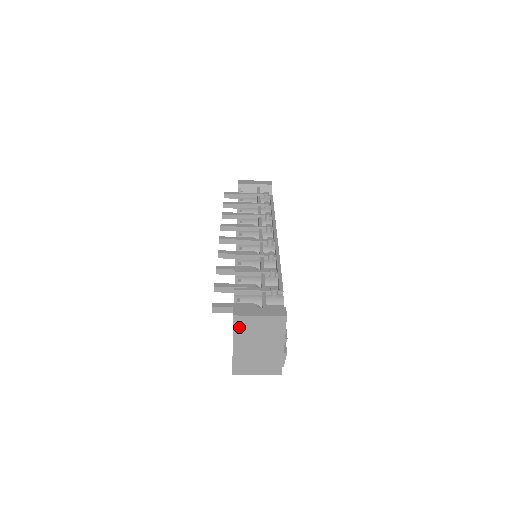
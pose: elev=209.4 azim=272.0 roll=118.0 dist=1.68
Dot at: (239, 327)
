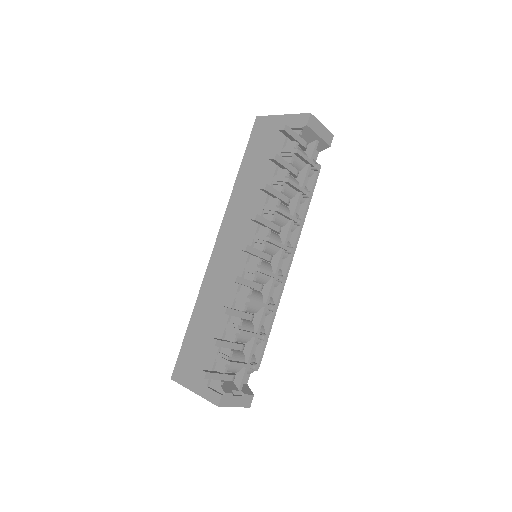
Dot at: occluded
